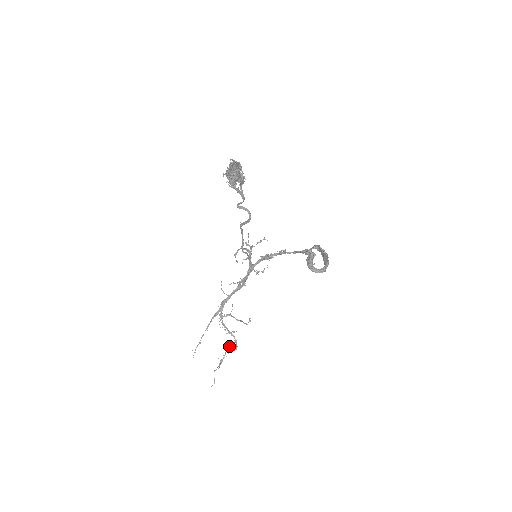
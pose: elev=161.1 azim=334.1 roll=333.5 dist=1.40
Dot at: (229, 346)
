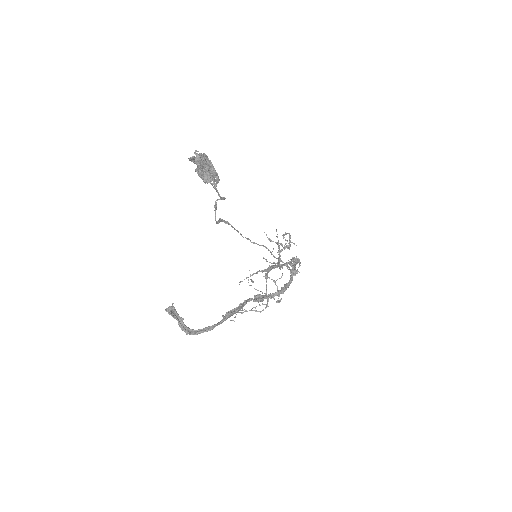
Dot at: (263, 304)
